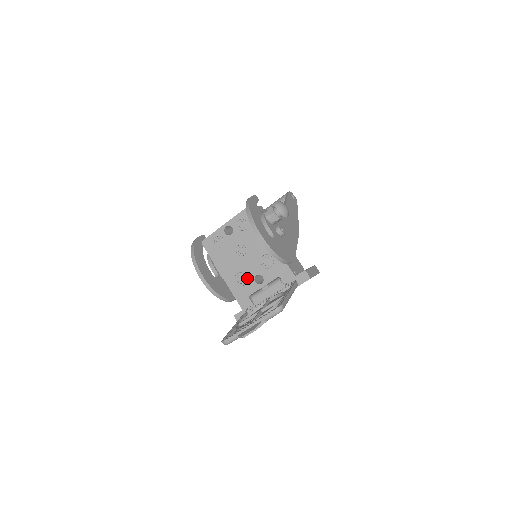
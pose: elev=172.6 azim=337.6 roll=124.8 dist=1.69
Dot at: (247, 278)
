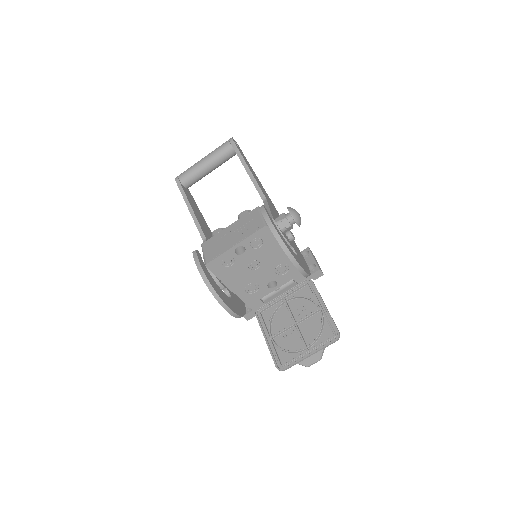
Dot at: (259, 286)
